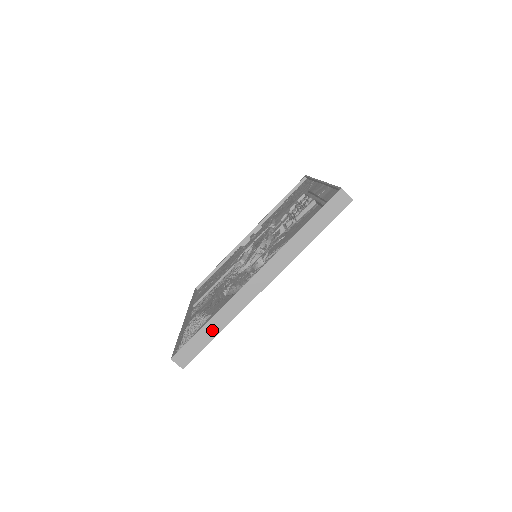
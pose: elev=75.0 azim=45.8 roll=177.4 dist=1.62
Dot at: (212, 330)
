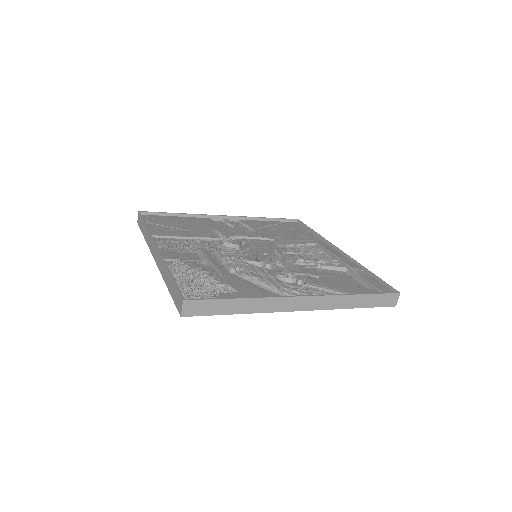
Dot at: (238, 307)
